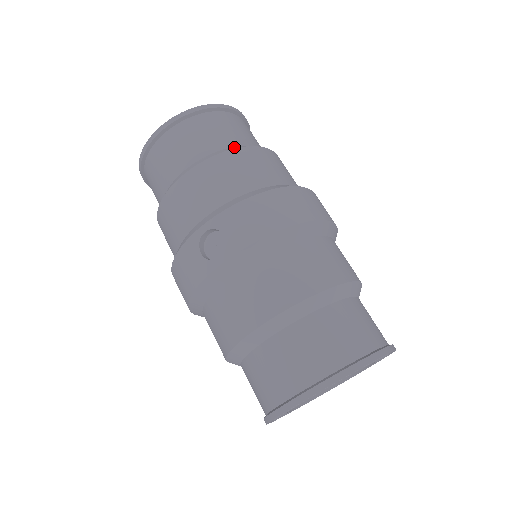
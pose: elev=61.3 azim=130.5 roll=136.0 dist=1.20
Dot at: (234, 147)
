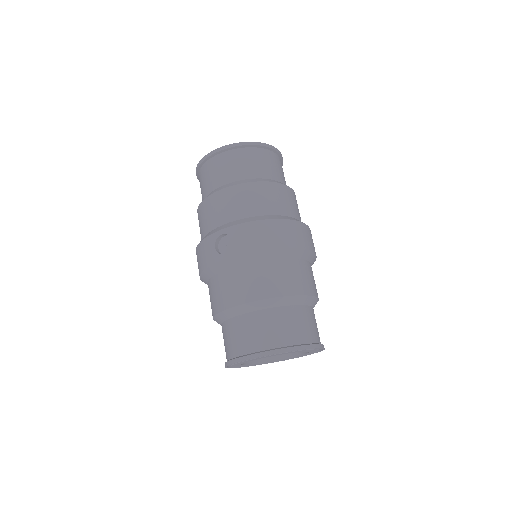
Dot at: (261, 179)
